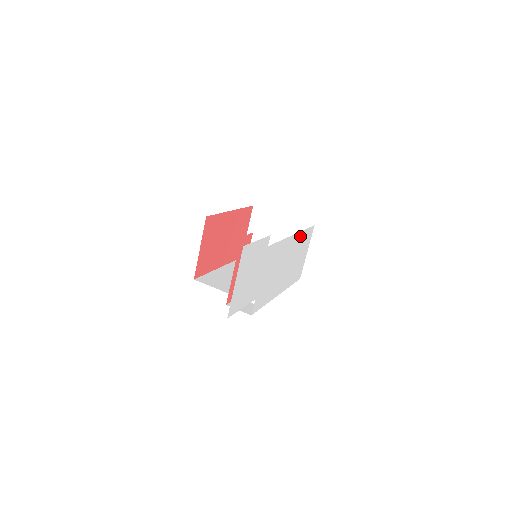
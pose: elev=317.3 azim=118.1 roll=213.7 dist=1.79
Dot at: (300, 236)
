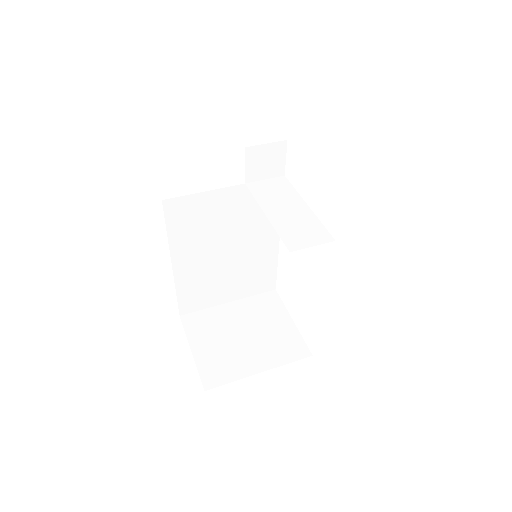
Dot at: occluded
